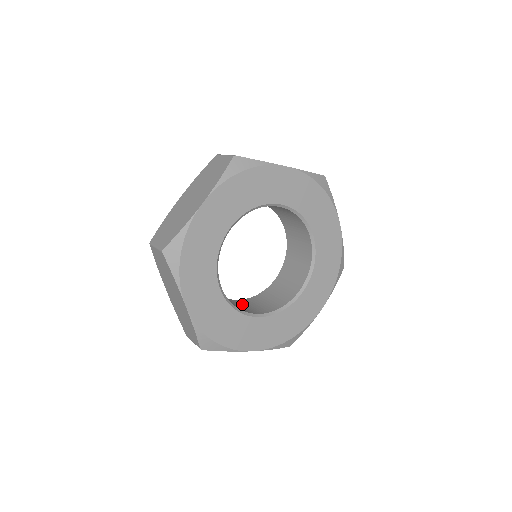
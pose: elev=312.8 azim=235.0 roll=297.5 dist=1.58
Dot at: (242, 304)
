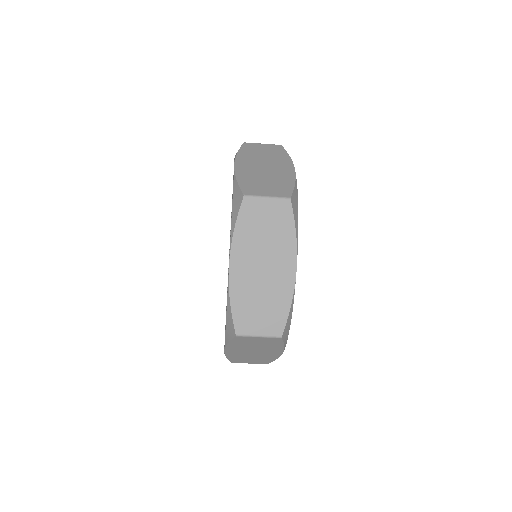
Dot at: occluded
